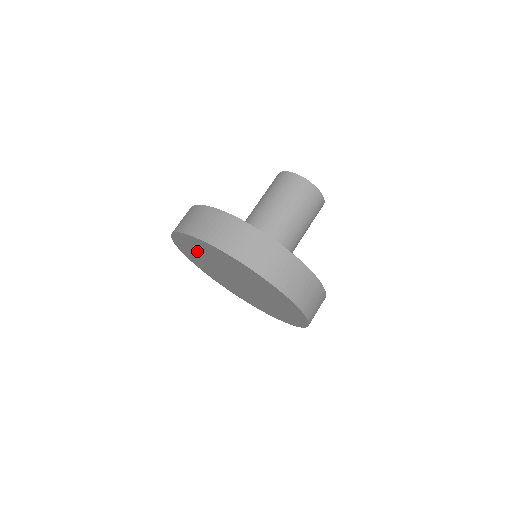
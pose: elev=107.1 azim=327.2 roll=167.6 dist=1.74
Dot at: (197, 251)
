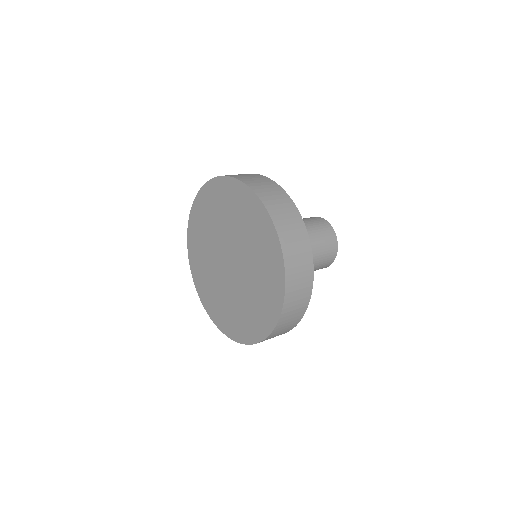
Dot at: (204, 227)
